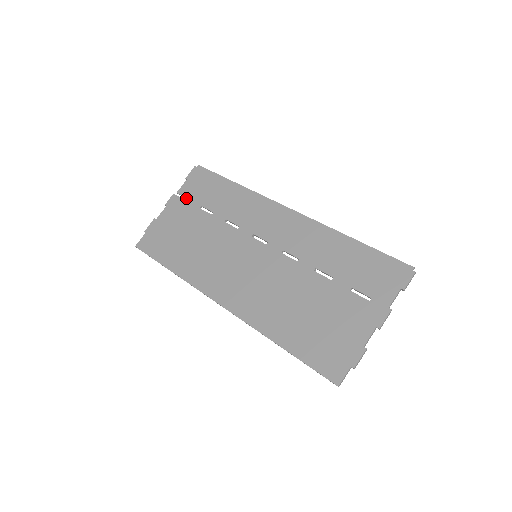
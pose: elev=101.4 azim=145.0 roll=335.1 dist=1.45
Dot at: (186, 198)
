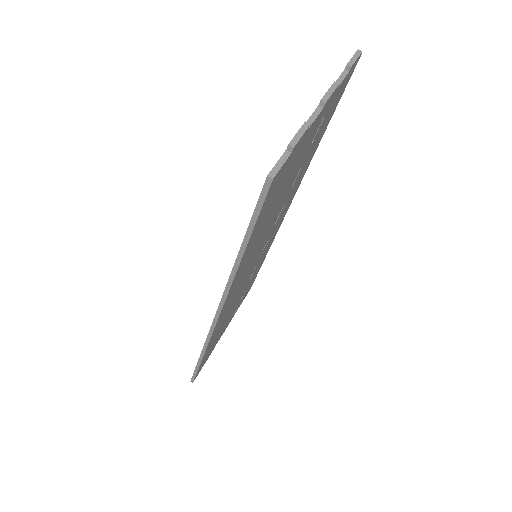
Dot at: occluded
